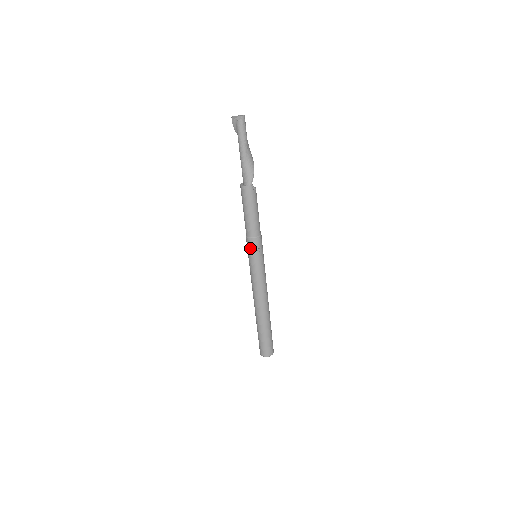
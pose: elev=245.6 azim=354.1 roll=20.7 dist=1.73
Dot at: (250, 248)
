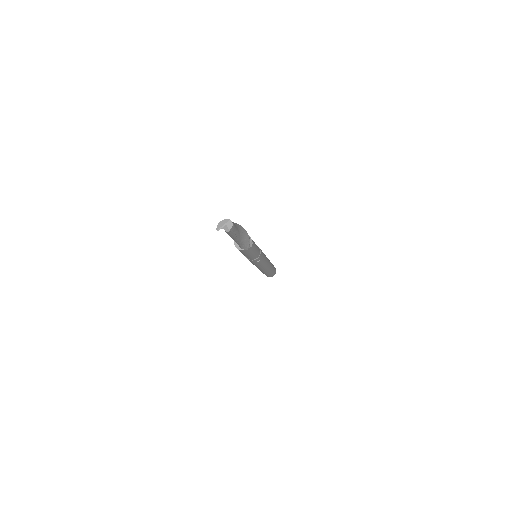
Dot at: occluded
